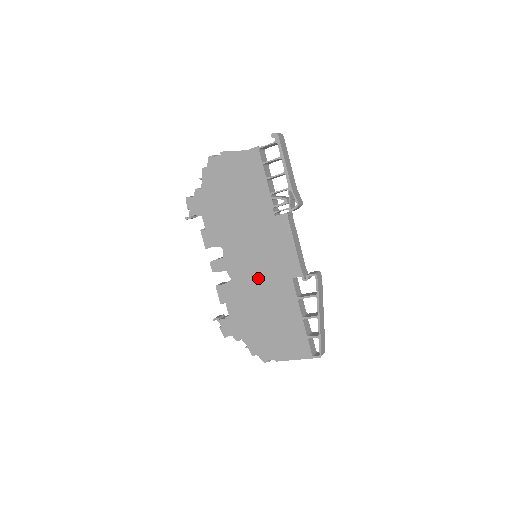
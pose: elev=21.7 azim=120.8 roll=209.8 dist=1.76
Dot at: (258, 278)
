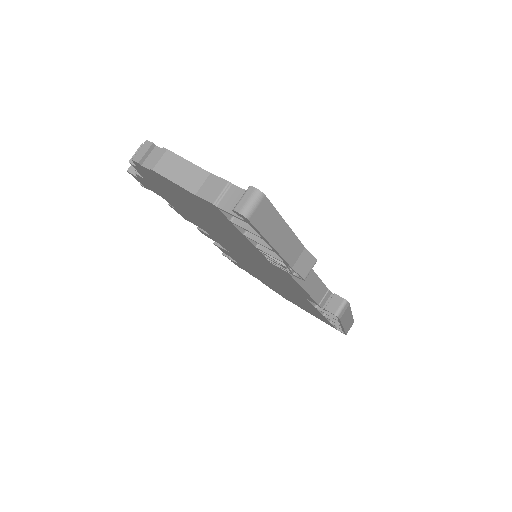
Dot at: (263, 273)
